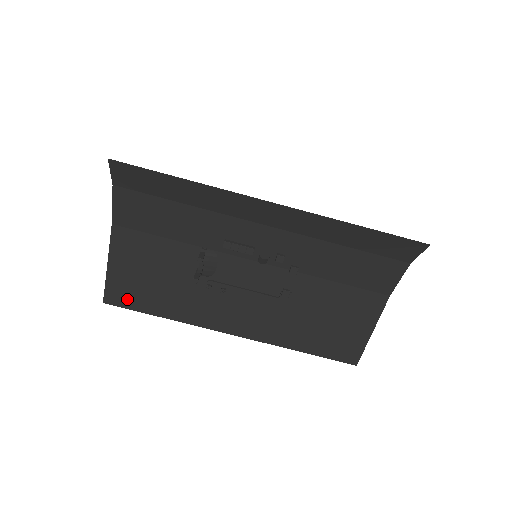
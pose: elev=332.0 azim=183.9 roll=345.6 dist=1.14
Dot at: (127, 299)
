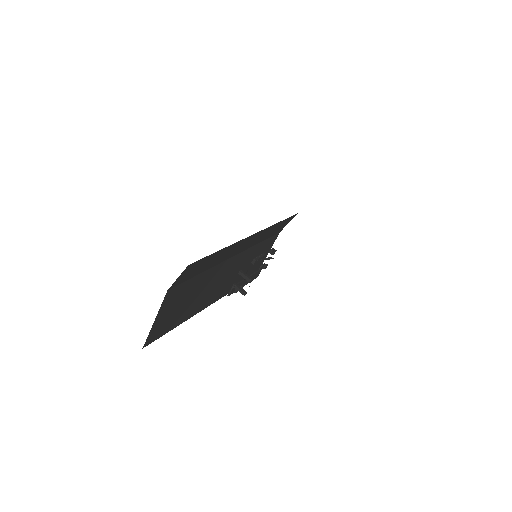
Dot at: (159, 333)
